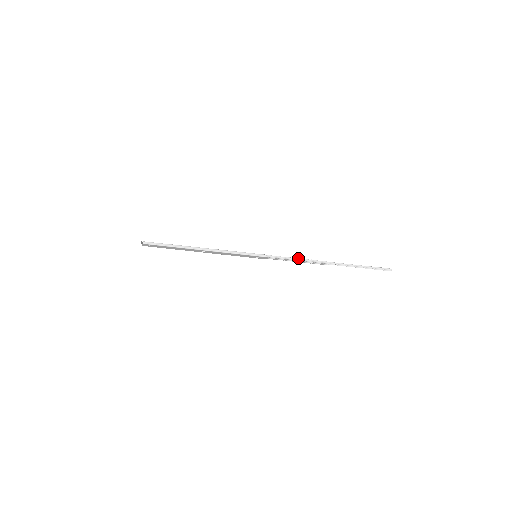
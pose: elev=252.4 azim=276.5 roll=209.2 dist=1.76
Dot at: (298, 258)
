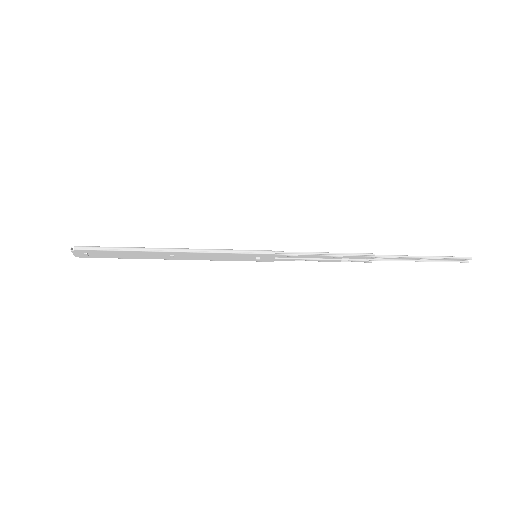
Dot at: (323, 252)
